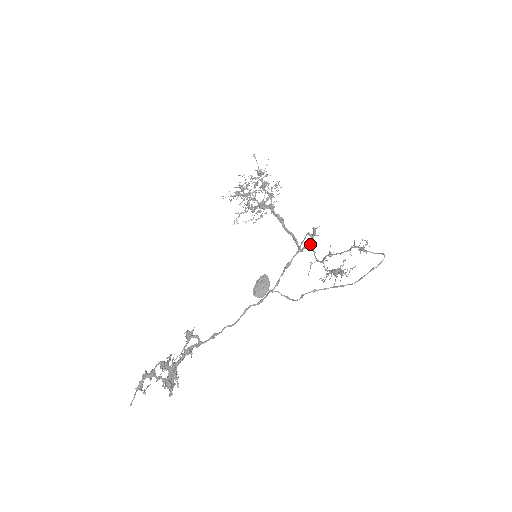
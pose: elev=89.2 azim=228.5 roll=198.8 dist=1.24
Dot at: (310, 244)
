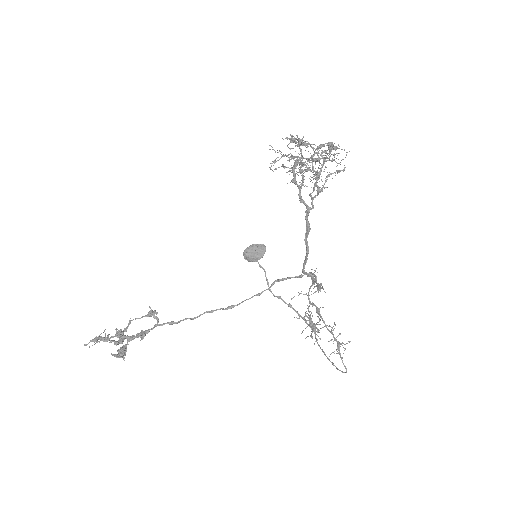
Dot at: (313, 279)
